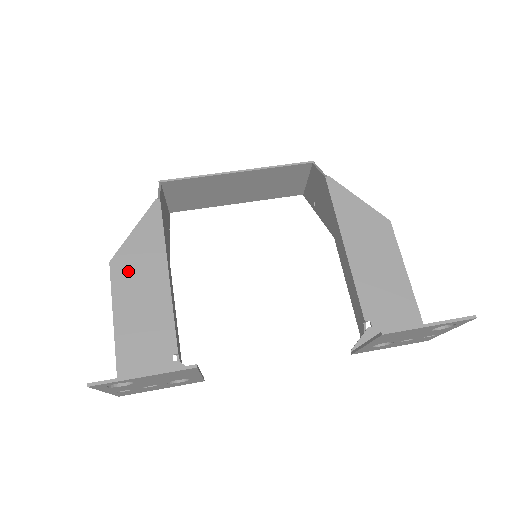
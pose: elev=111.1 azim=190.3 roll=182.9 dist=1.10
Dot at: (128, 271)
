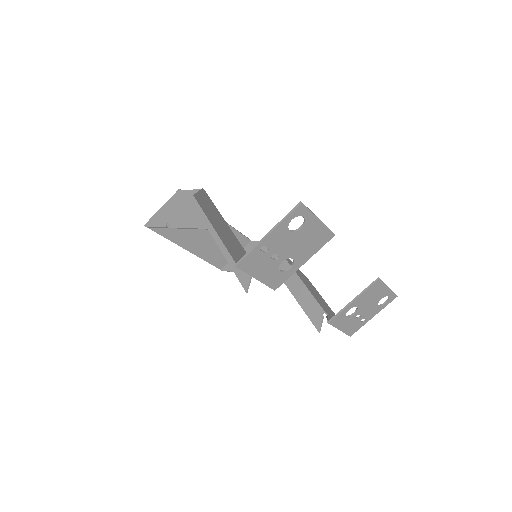
Dot at: (206, 208)
